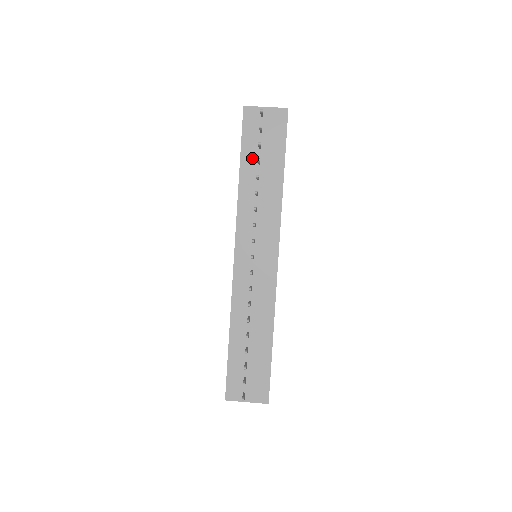
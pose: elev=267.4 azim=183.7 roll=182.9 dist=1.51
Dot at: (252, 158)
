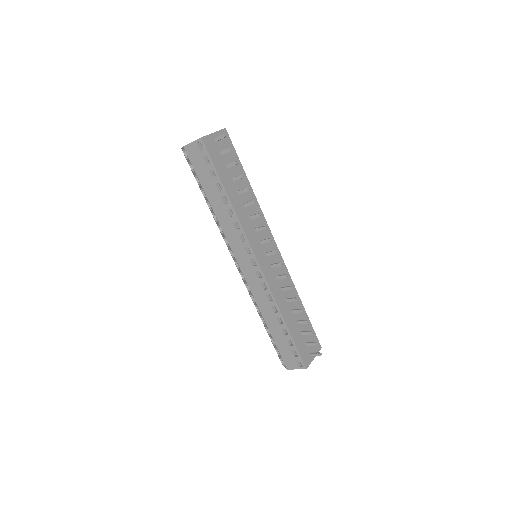
Dot at: (228, 178)
